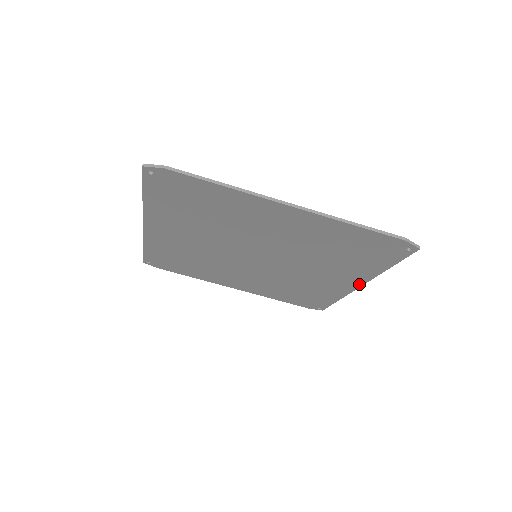
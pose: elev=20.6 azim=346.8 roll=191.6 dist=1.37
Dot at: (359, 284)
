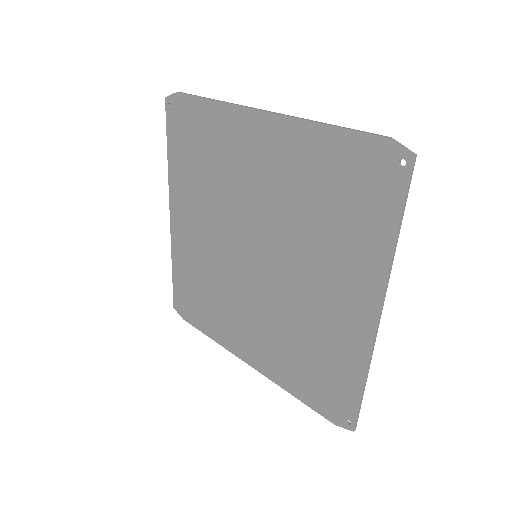
Dot at: (375, 309)
